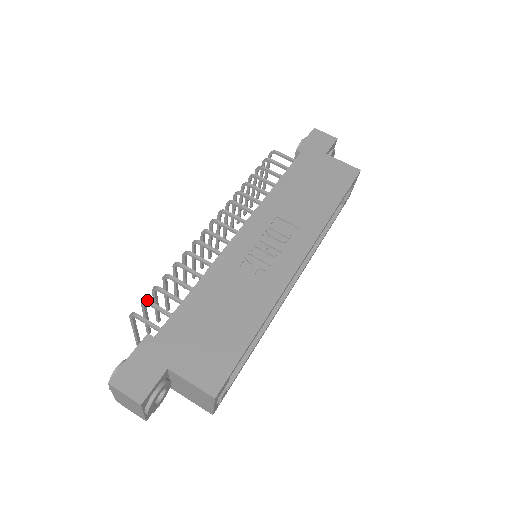
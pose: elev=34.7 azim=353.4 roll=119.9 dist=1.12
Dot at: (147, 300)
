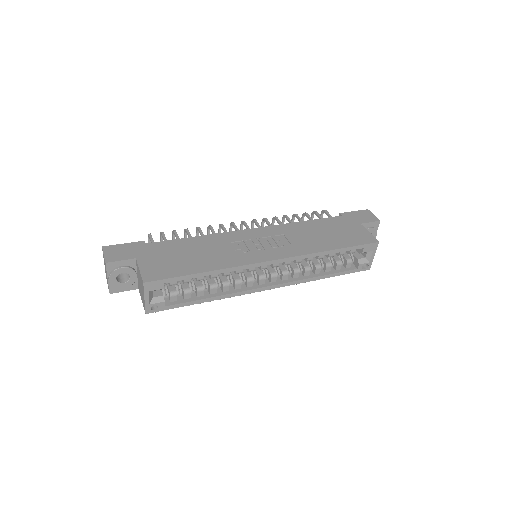
Dot at: (163, 232)
